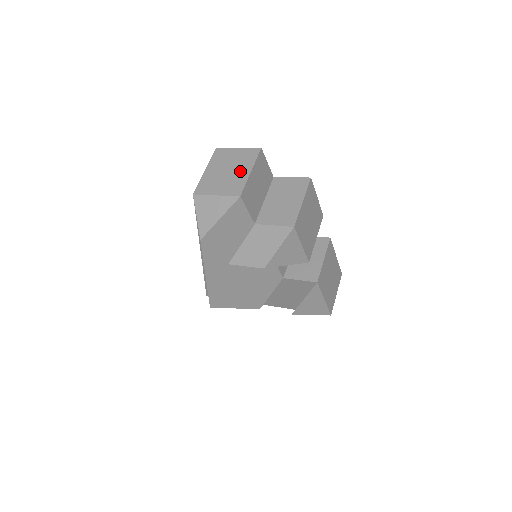
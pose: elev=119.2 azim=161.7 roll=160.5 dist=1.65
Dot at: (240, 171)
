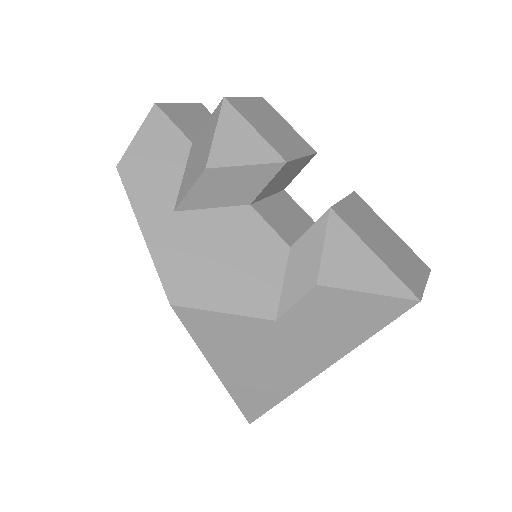
Dot at: occluded
